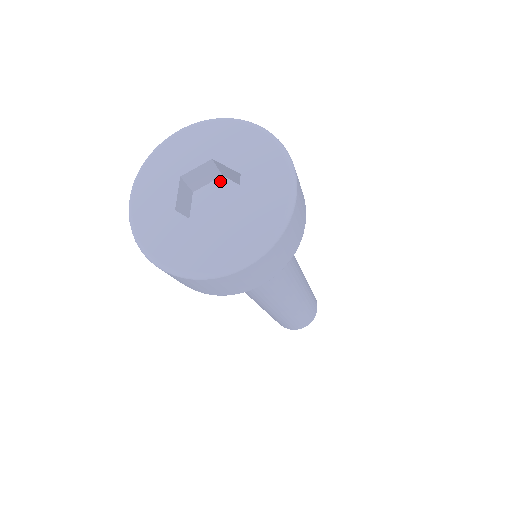
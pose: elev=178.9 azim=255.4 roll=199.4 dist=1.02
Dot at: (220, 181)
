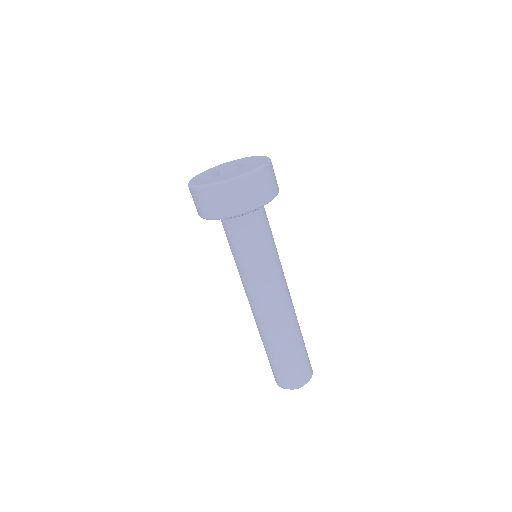
Dot at: occluded
